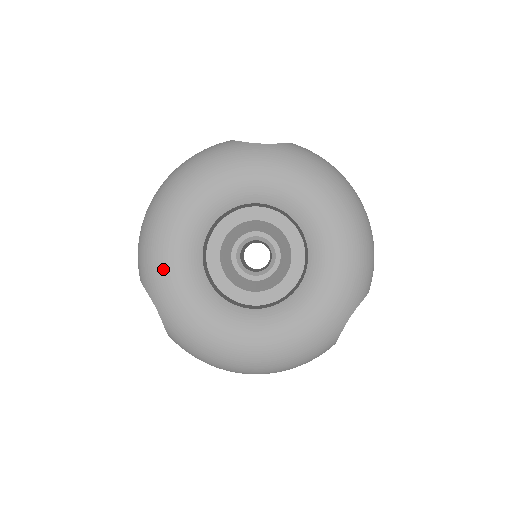
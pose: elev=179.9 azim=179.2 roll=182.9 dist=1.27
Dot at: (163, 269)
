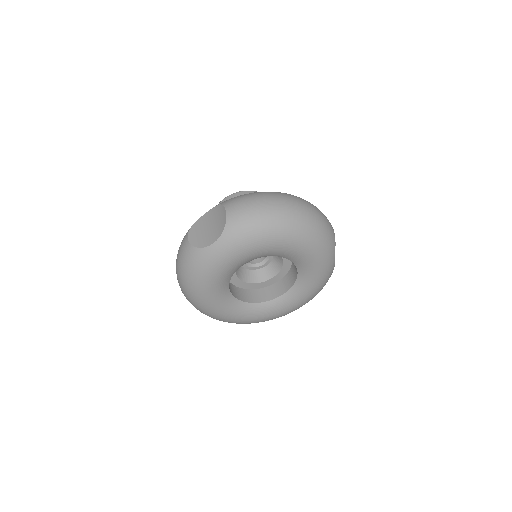
Dot at: (227, 319)
